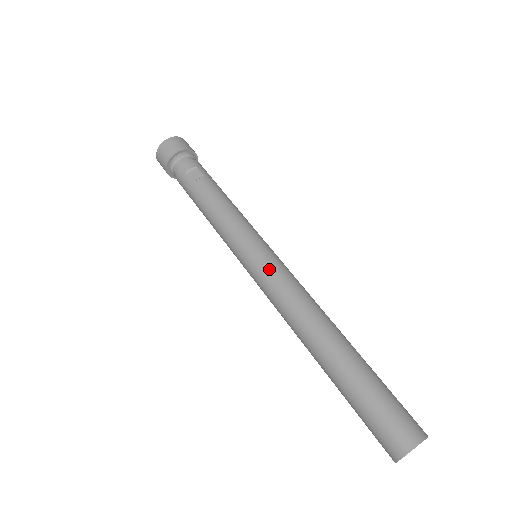
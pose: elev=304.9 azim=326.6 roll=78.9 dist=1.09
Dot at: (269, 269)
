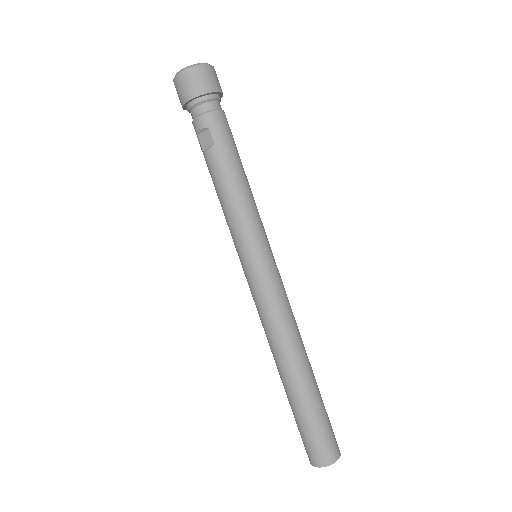
Dot at: (255, 289)
